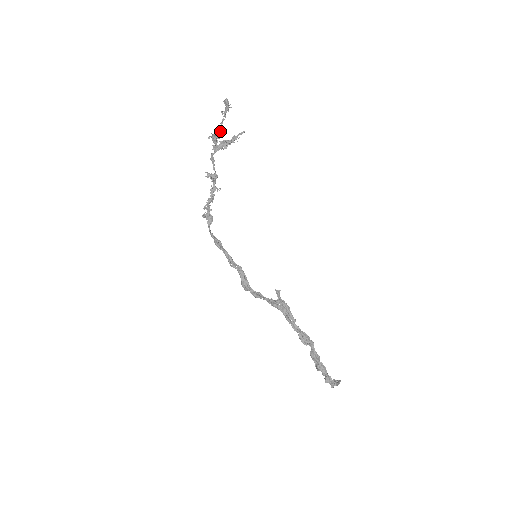
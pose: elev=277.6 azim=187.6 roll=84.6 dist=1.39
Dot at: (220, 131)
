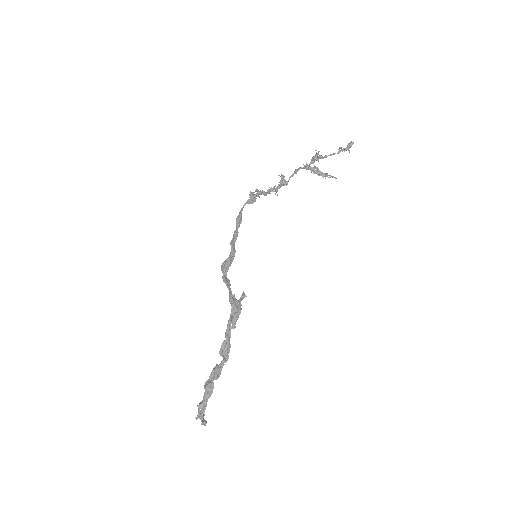
Dot at: occluded
